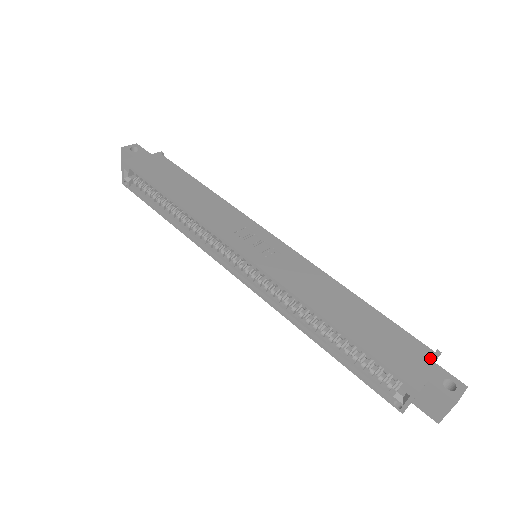
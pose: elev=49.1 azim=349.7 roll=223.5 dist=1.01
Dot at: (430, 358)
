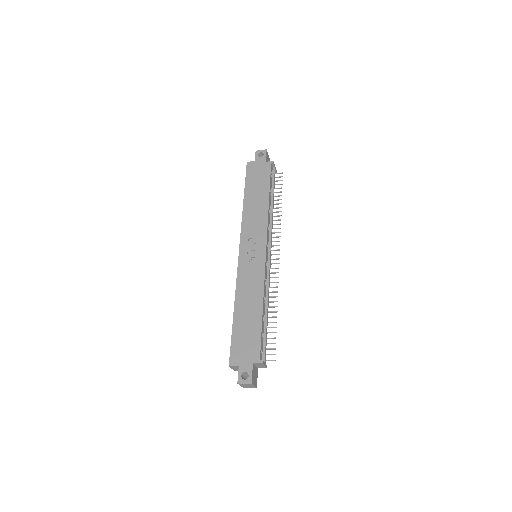
Dot at: (253, 360)
